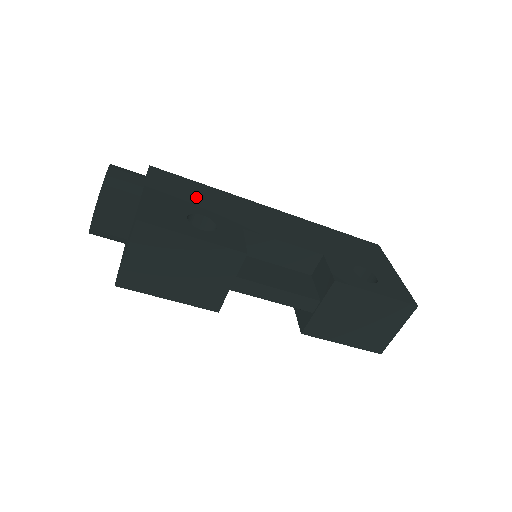
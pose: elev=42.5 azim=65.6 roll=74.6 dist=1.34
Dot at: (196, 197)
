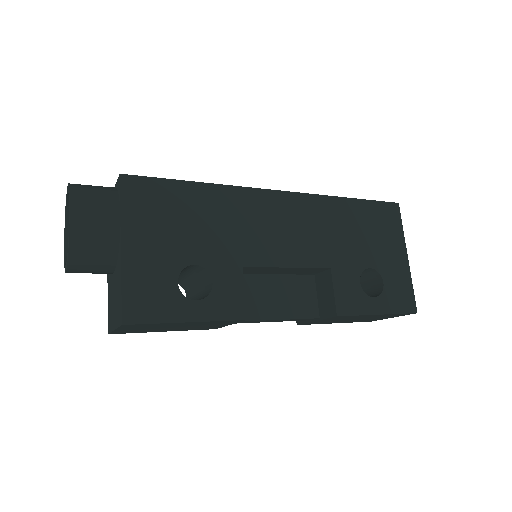
Dot at: (185, 224)
